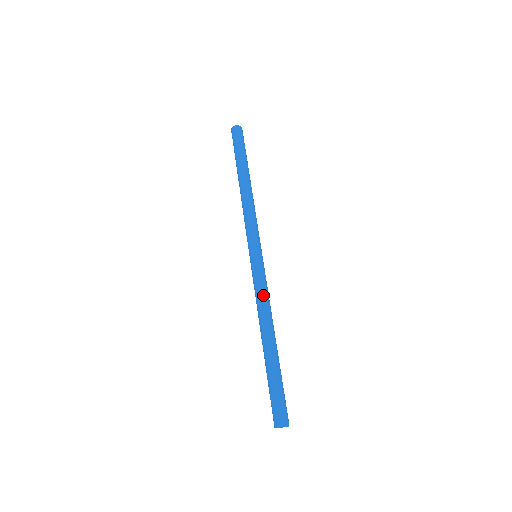
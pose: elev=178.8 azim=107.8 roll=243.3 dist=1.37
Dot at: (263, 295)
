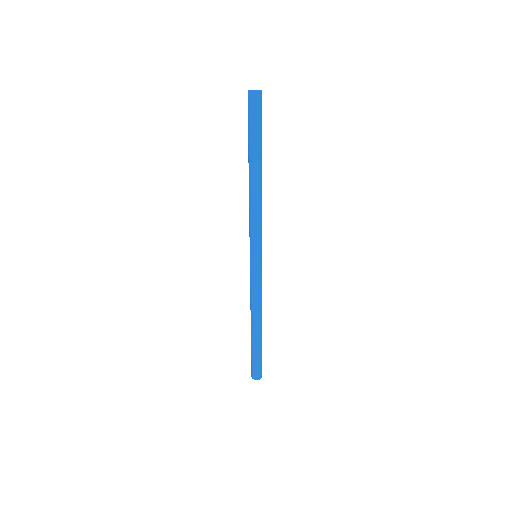
Dot at: (255, 295)
